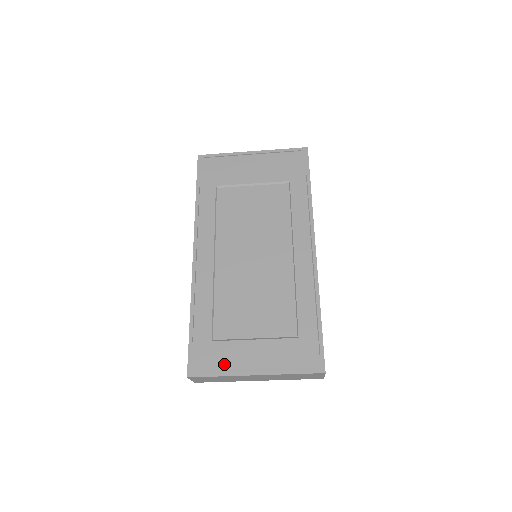
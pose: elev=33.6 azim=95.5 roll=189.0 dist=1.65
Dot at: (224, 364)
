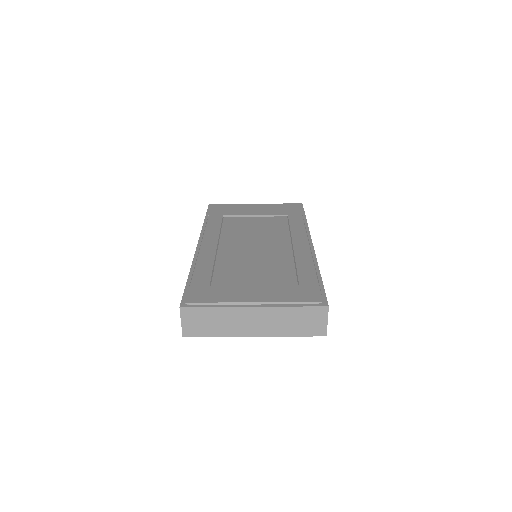
Dot at: (221, 298)
